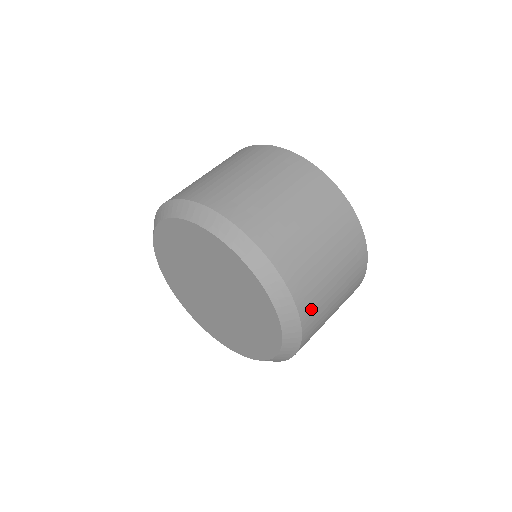
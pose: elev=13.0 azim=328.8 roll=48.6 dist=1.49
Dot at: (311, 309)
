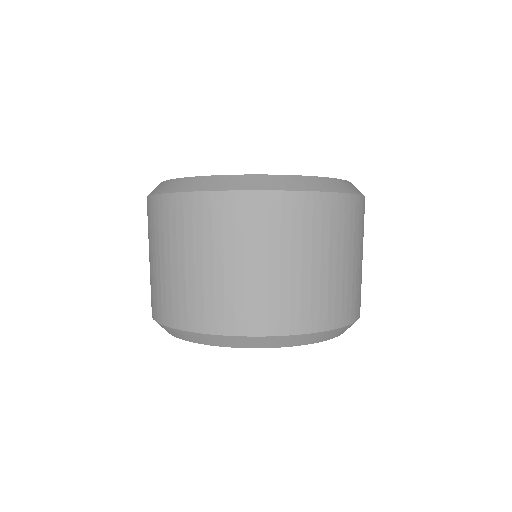
Dot at: occluded
